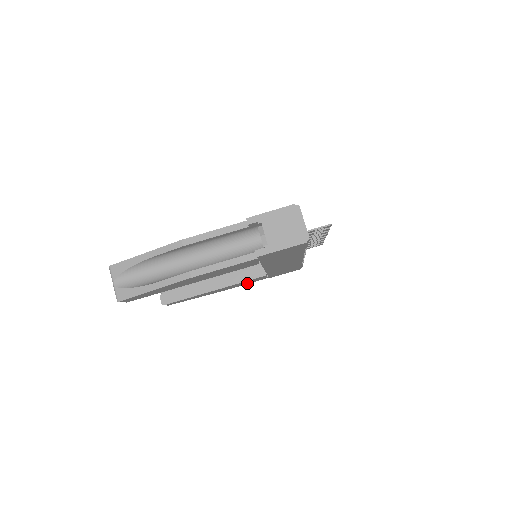
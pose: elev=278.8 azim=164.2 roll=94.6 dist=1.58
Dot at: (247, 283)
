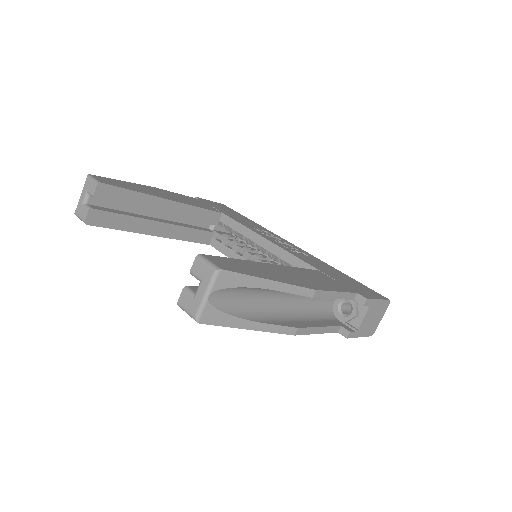
Dot at: occluded
